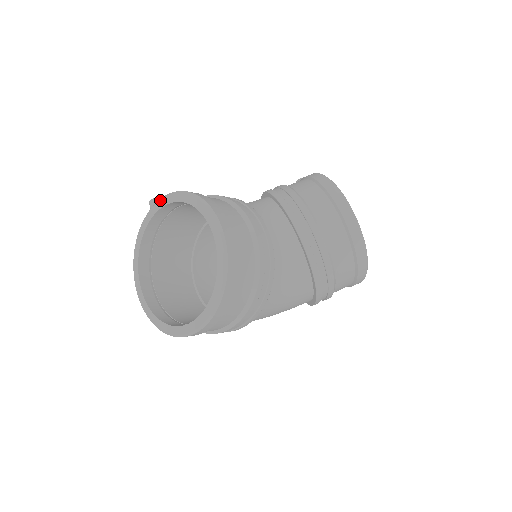
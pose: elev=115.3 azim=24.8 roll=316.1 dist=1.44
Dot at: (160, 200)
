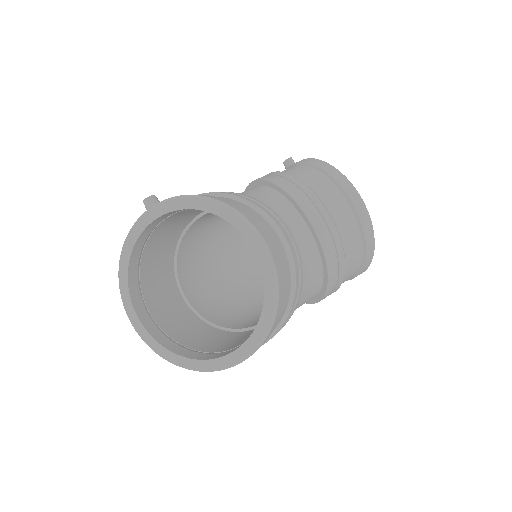
Dot at: (167, 202)
